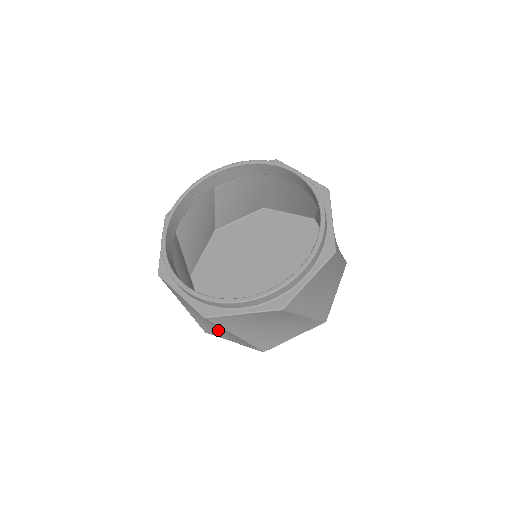
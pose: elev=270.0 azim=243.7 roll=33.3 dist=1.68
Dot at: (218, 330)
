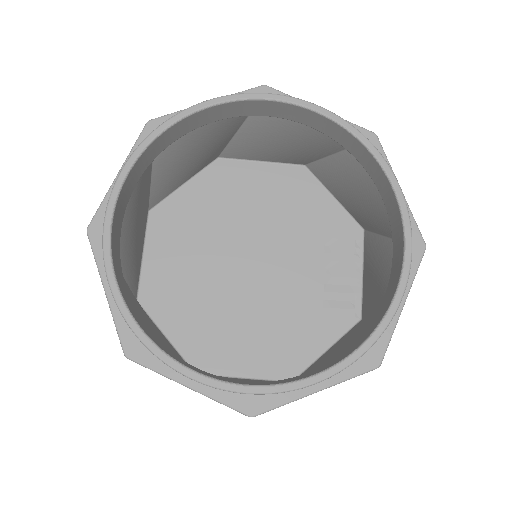
Dot at: occluded
